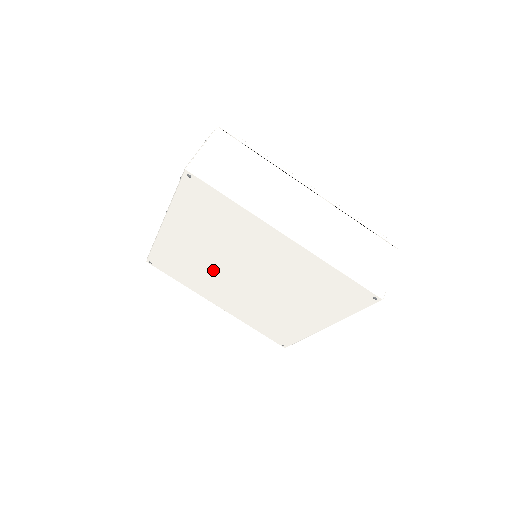
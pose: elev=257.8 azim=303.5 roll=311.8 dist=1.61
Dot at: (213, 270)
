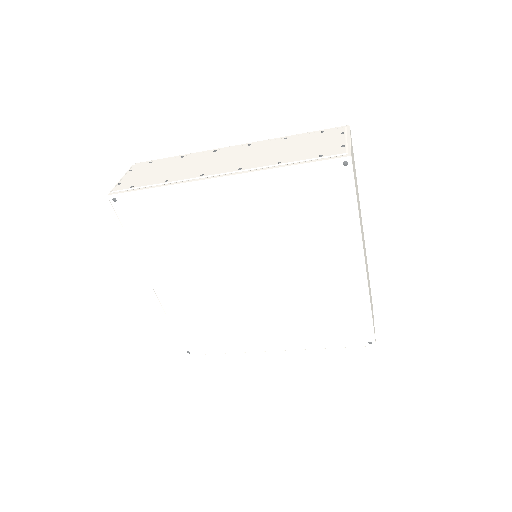
Dot at: (215, 252)
